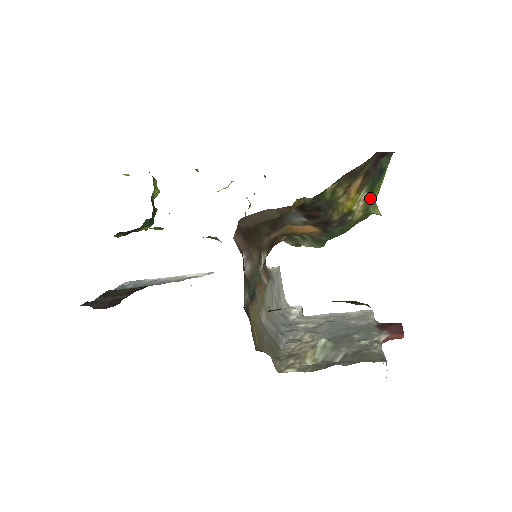
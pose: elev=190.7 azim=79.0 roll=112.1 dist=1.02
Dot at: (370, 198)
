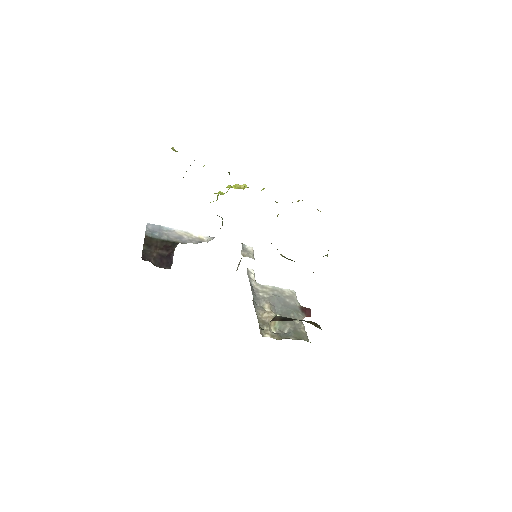
Dot at: occluded
